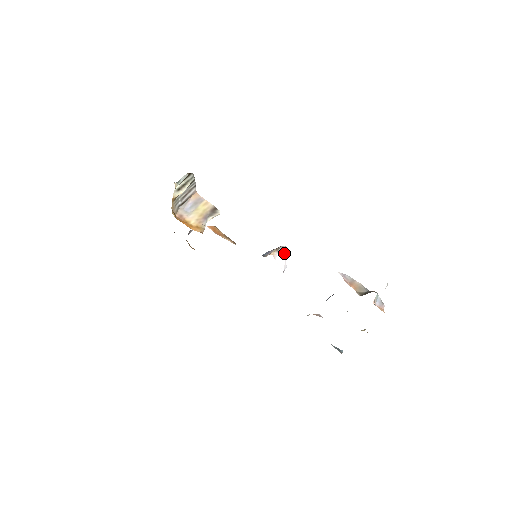
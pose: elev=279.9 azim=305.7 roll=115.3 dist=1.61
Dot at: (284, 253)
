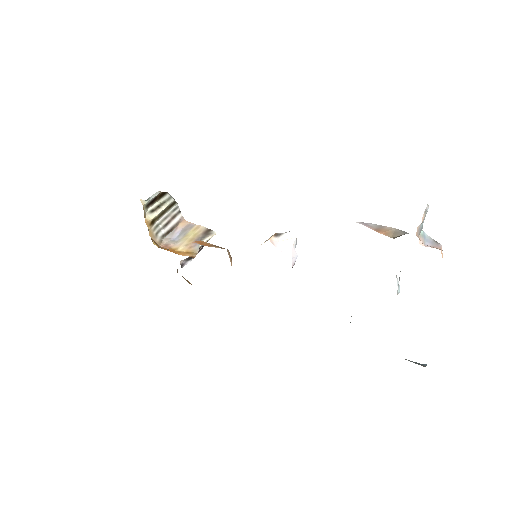
Dot at: (289, 239)
